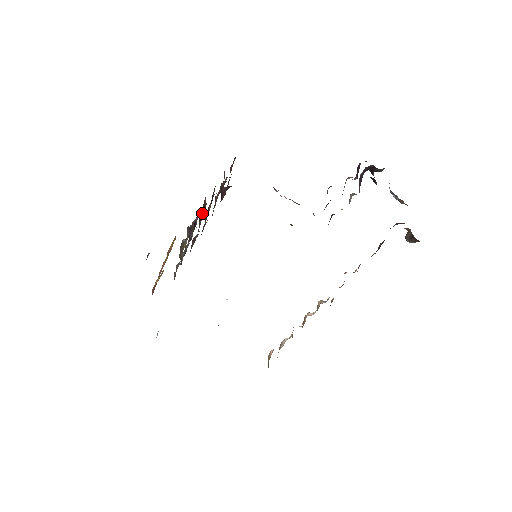
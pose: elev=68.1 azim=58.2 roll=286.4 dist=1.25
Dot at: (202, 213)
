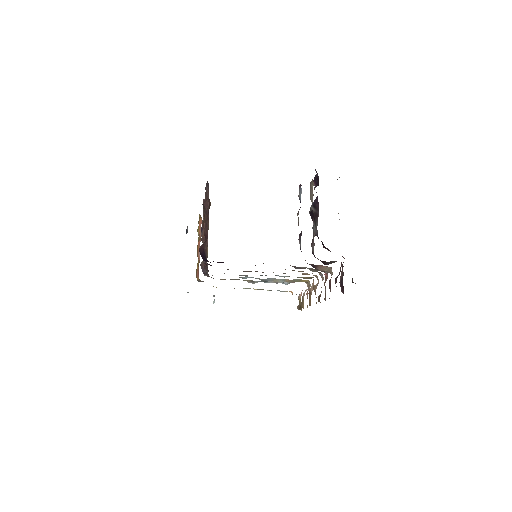
Dot at: occluded
